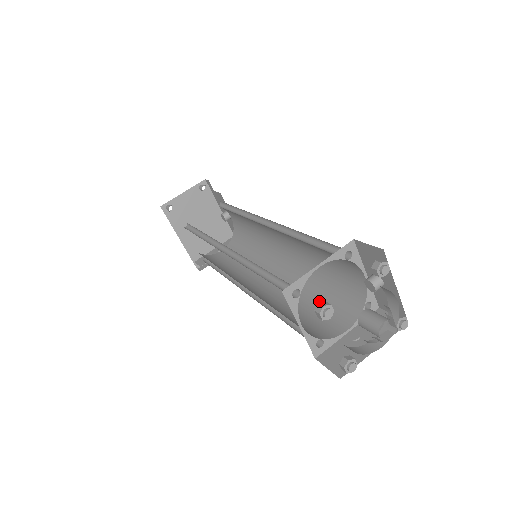
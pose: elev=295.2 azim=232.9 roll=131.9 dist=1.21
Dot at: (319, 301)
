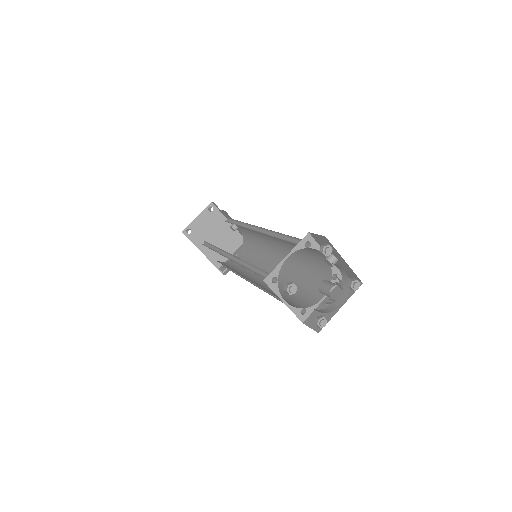
Dot at: (305, 280)
